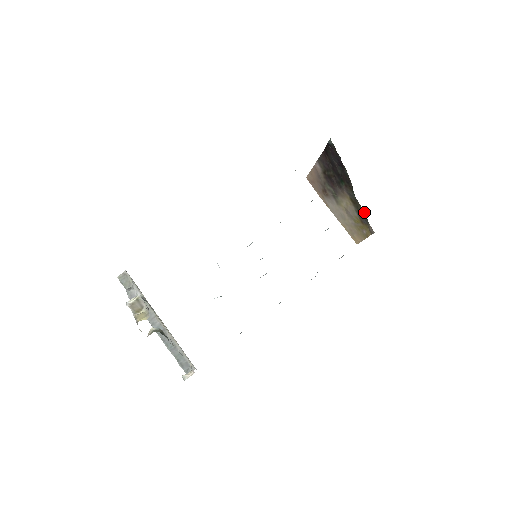
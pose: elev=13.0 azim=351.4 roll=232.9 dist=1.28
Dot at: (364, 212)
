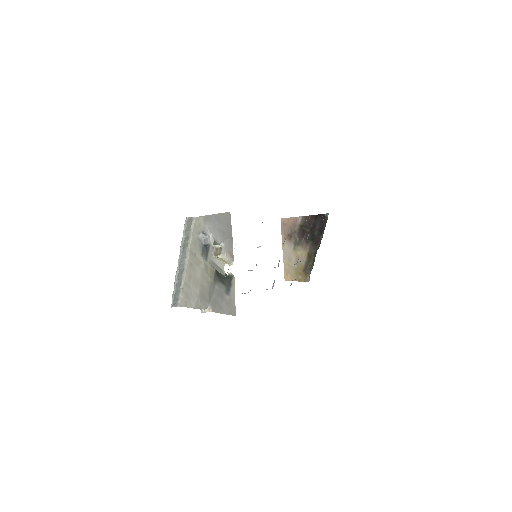
Dot at: (312, 266)
